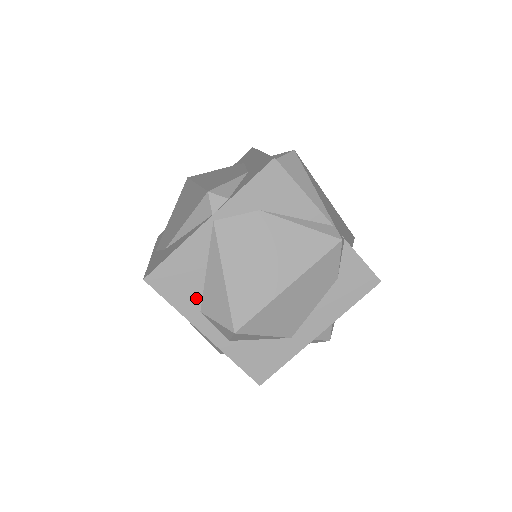
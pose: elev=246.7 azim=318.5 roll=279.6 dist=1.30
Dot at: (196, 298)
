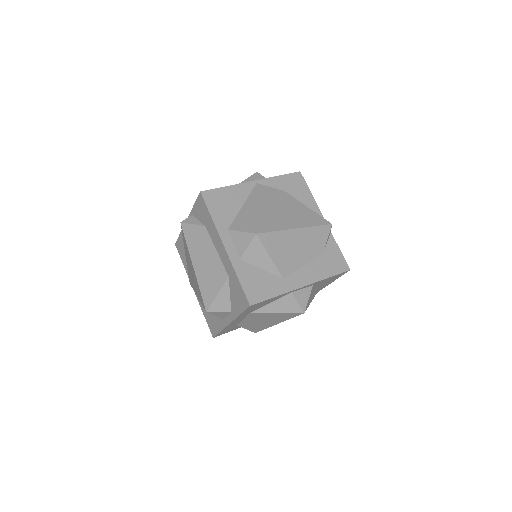
Dot at: (229, 219)
